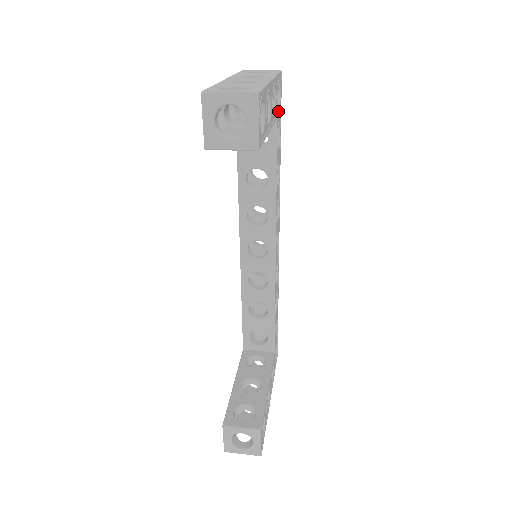
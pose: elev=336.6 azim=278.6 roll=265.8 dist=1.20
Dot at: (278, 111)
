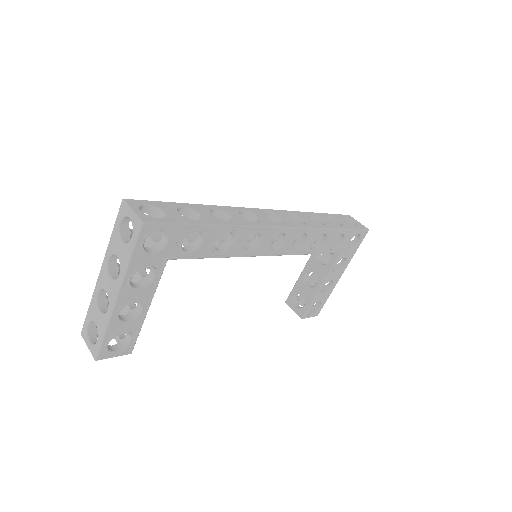
Dot at: (169, 244)
